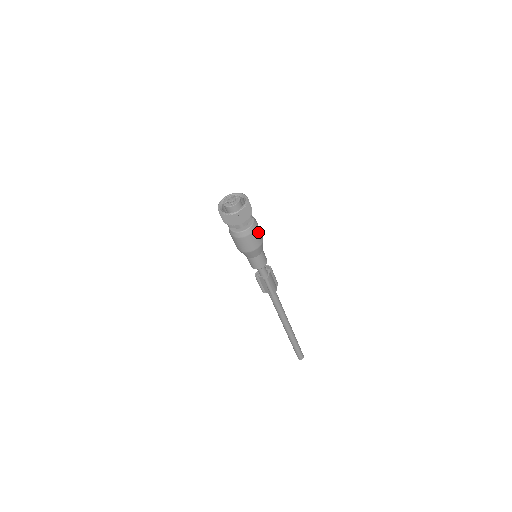
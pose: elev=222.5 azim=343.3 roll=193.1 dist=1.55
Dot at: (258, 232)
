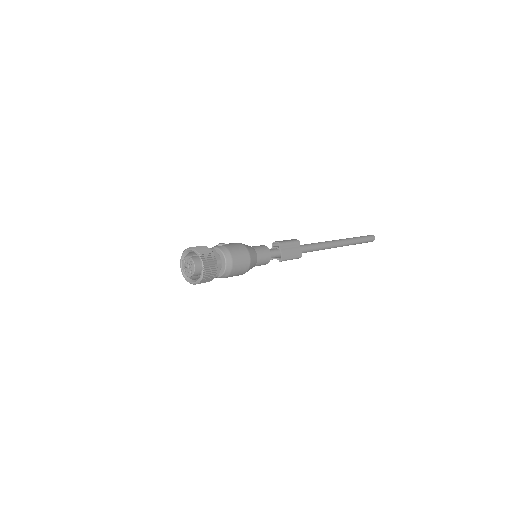
Dot at: (238, 260)
